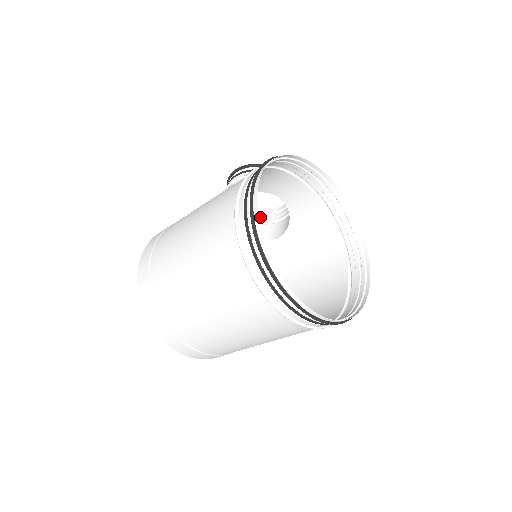
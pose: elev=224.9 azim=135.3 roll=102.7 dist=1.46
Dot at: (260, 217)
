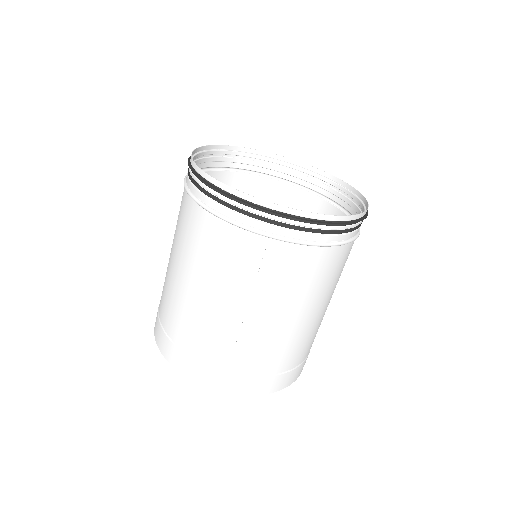
Dot at: occluded
